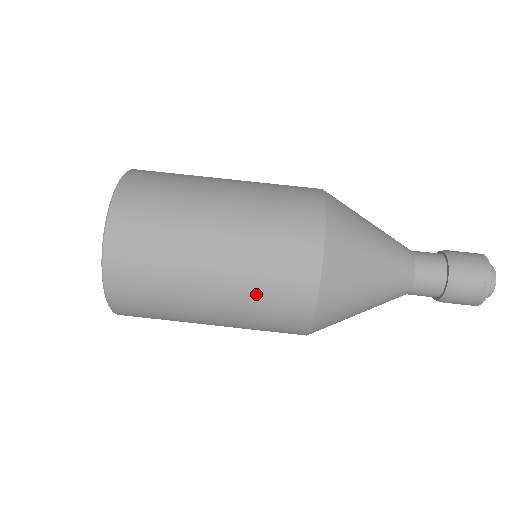
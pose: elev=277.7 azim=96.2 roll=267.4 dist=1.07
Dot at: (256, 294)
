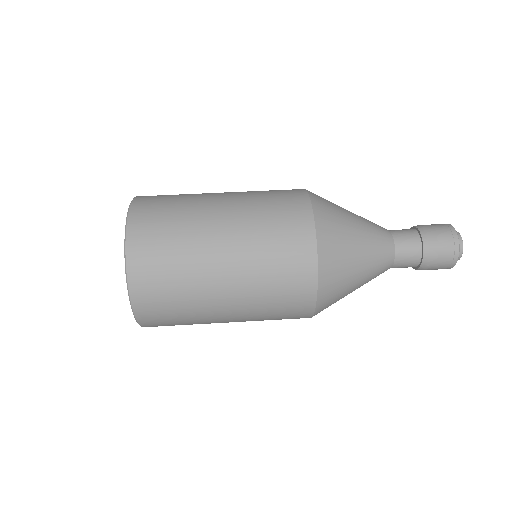
Dot at: (263, 253)
